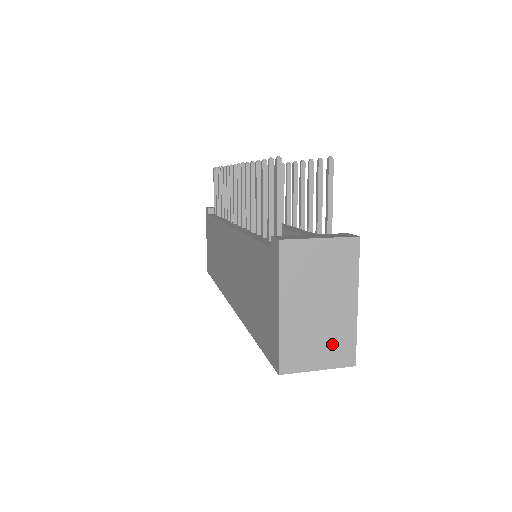
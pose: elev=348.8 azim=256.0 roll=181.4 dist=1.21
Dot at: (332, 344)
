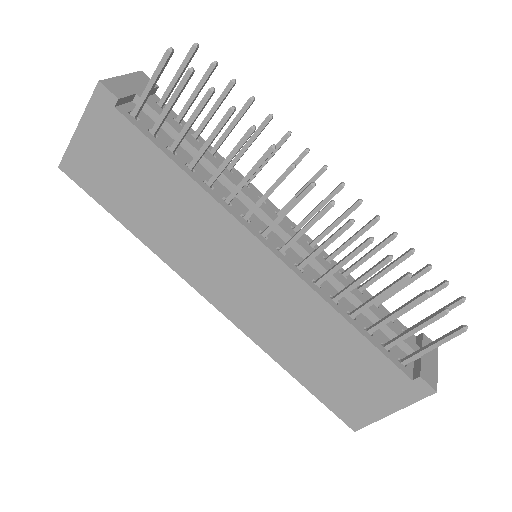
Dot at: occluded
